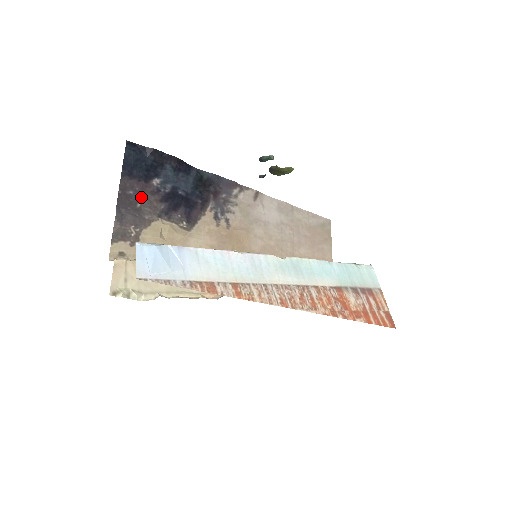
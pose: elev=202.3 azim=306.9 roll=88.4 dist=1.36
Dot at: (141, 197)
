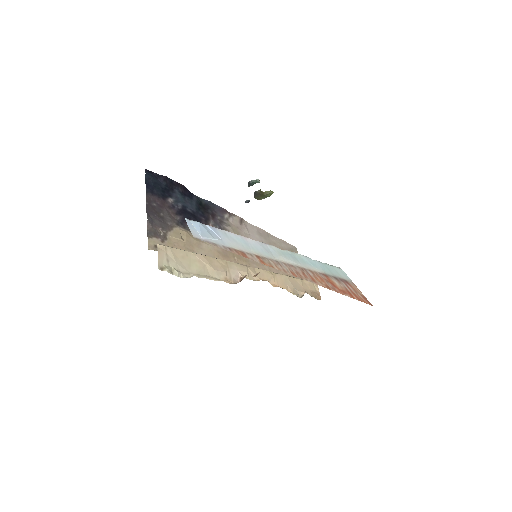
Dot at: (162, 209)
